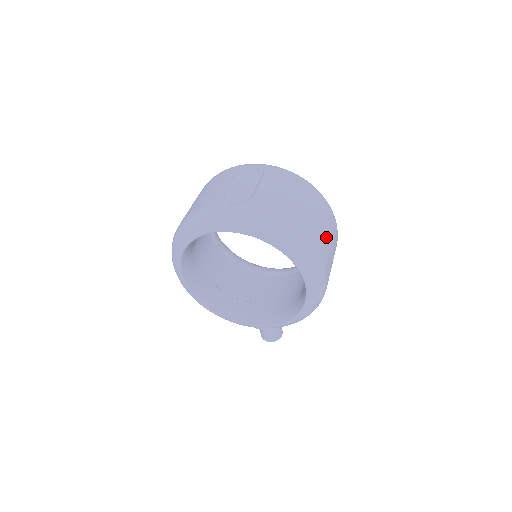
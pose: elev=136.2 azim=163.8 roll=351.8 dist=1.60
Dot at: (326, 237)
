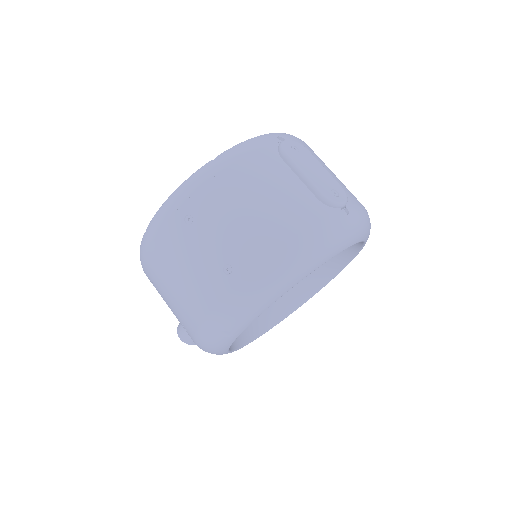
Dot at: occluded
